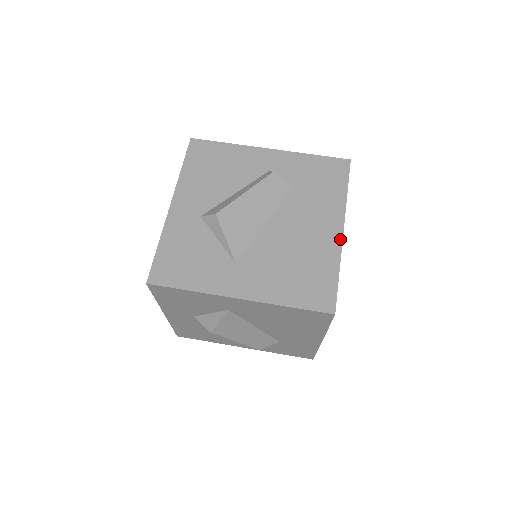
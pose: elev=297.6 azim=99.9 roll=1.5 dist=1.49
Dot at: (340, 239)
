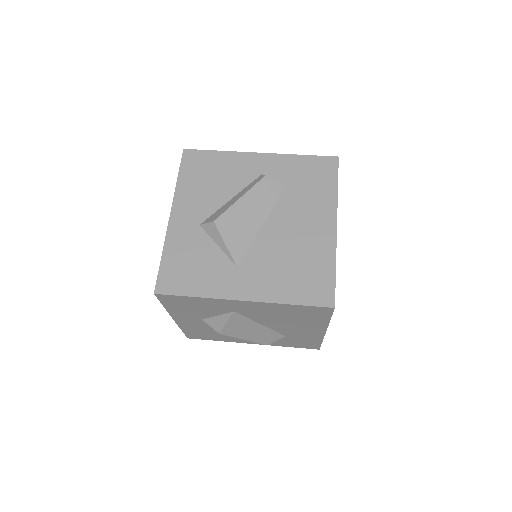
Dot at: (334, 235)
